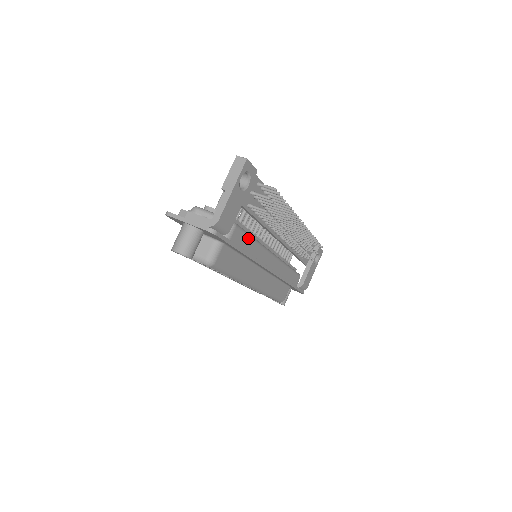
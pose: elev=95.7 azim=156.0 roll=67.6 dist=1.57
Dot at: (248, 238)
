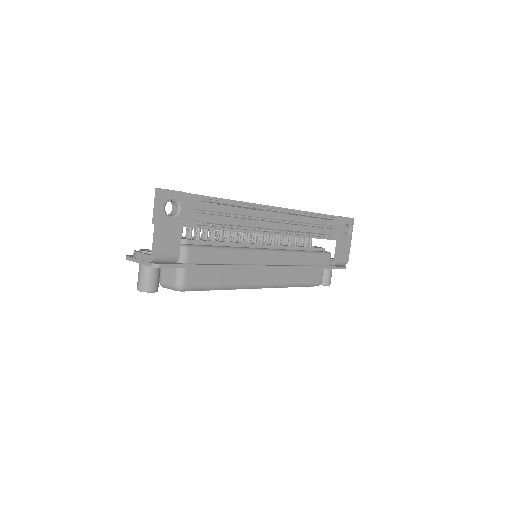
Dot at: (215, 251)
